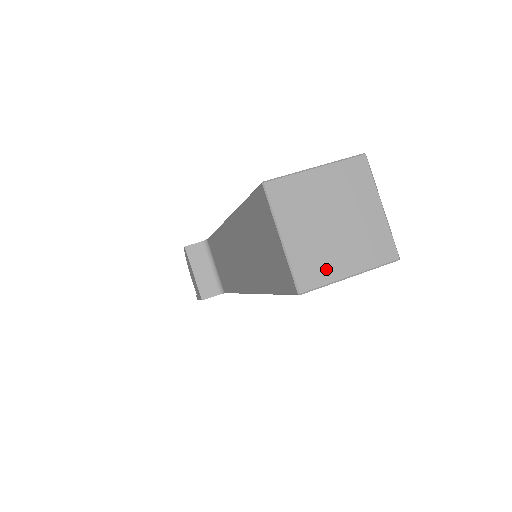
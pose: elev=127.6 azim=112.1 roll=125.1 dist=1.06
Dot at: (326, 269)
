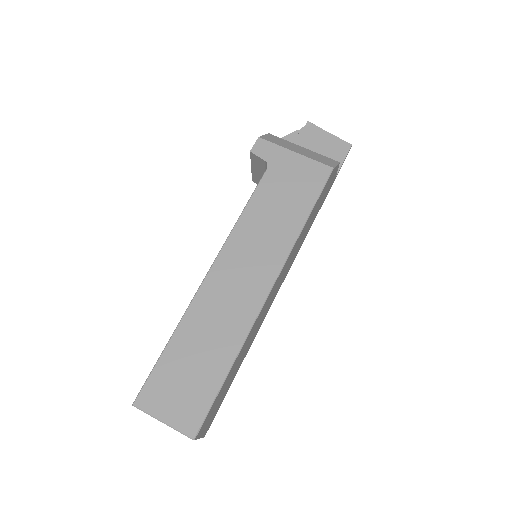
Dot at: occluded
